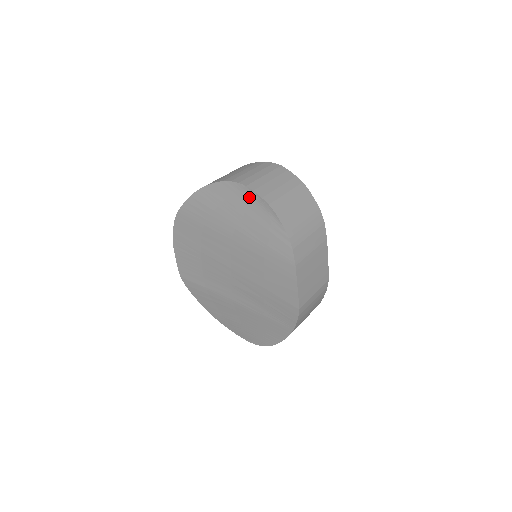
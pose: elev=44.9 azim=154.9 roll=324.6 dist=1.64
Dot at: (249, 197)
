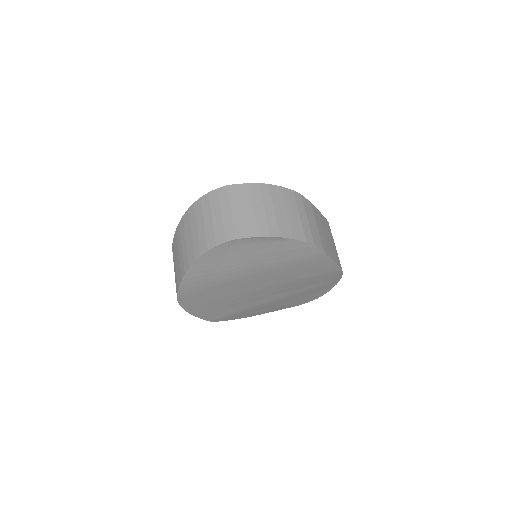
Dot at: (245, 244)
